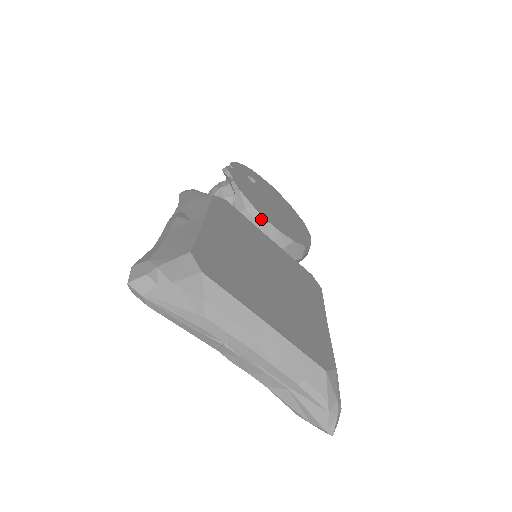
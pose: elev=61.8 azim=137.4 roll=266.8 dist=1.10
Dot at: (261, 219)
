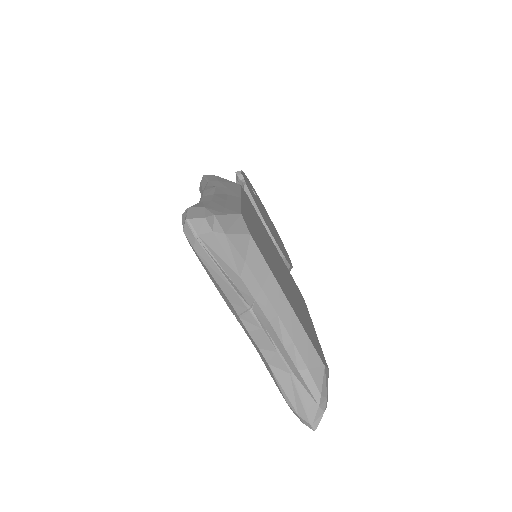
Dot at: occluded
